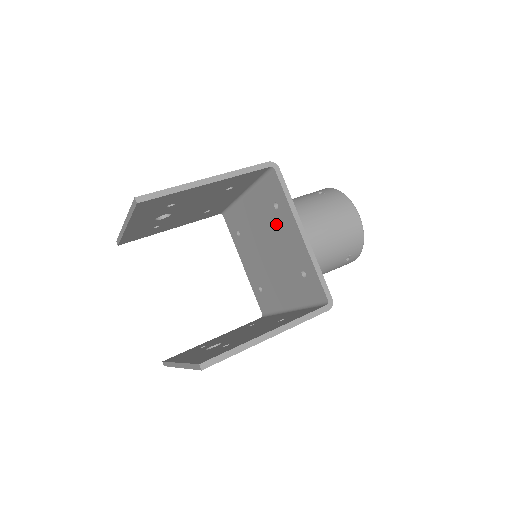
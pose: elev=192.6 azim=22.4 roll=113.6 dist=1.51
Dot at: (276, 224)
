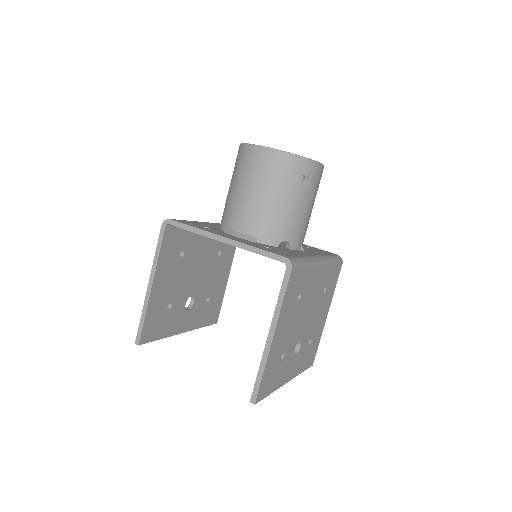
Dot at: occluded
